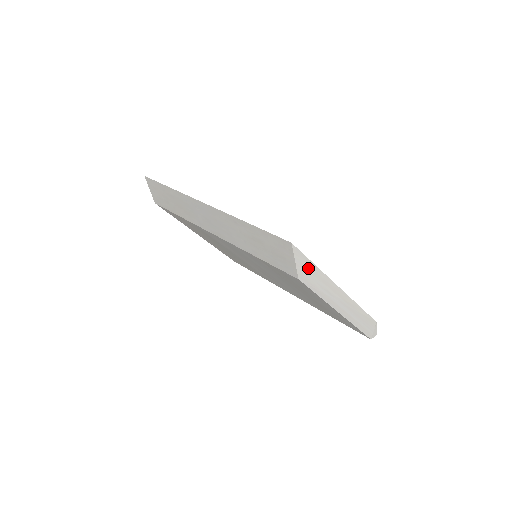
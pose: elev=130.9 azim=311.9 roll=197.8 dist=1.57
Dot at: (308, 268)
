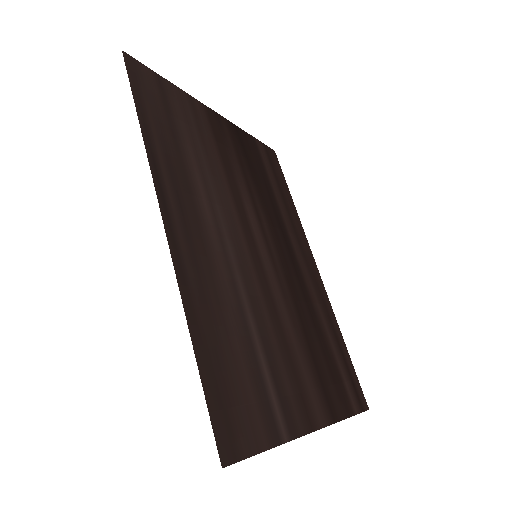
Dot at: occluded
